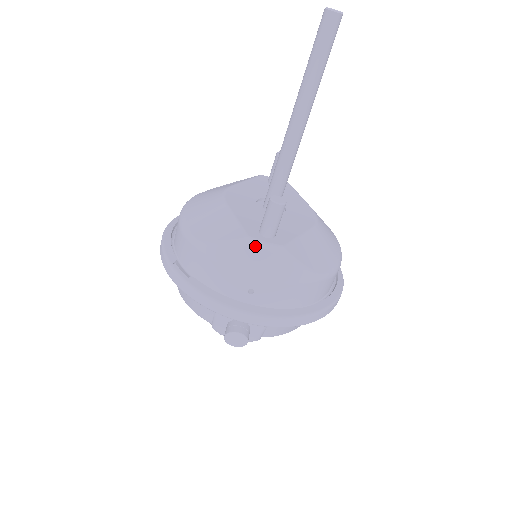
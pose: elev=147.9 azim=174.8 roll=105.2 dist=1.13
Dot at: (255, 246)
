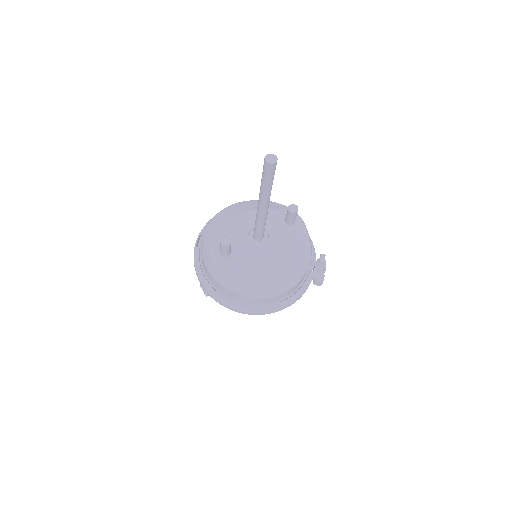
Dot at: (211, 255)
